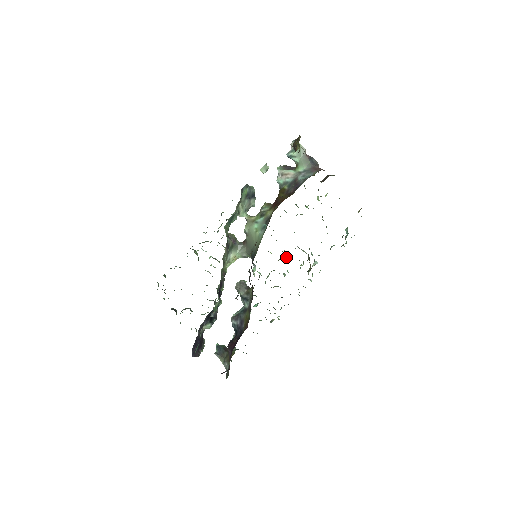
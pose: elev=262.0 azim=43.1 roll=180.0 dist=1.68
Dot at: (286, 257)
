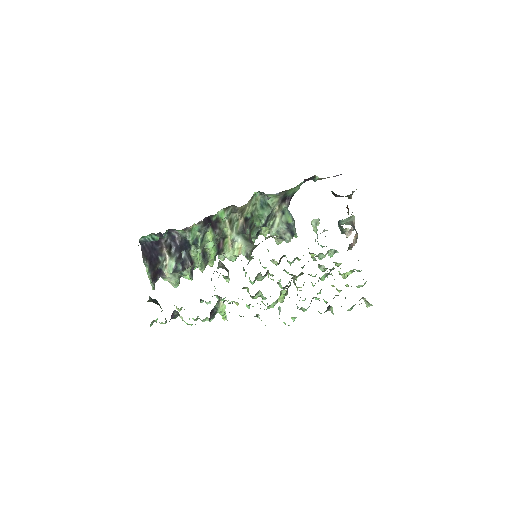
Dot at: occluded
